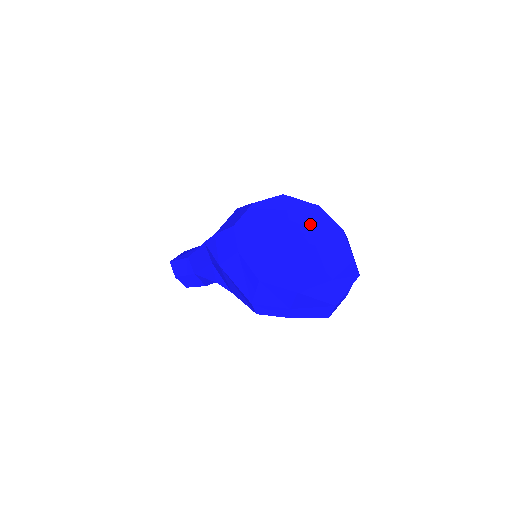
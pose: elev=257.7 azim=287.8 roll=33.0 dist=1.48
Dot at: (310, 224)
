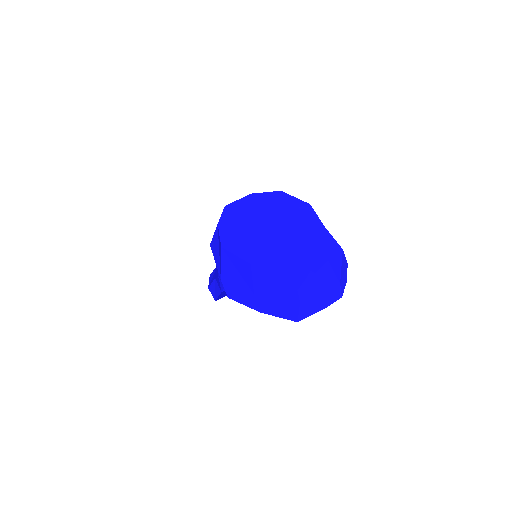
Dot at: (291, 213)
